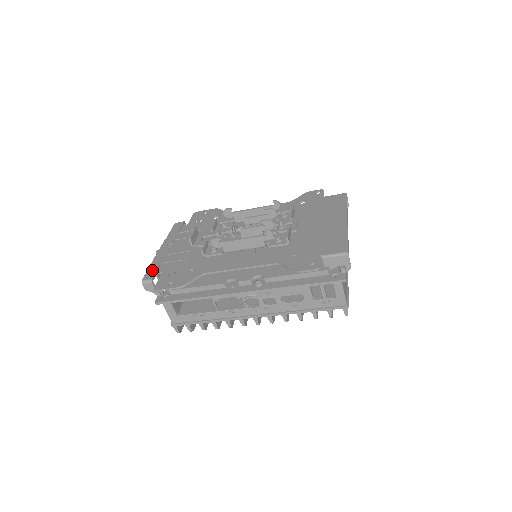
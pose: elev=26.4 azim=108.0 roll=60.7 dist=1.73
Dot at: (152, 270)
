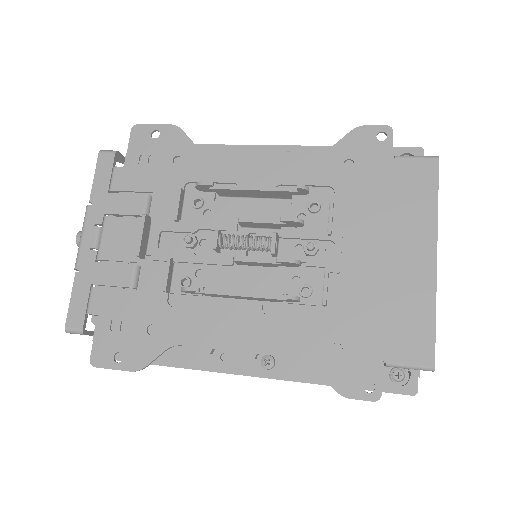
Dot at: (78, 303)
